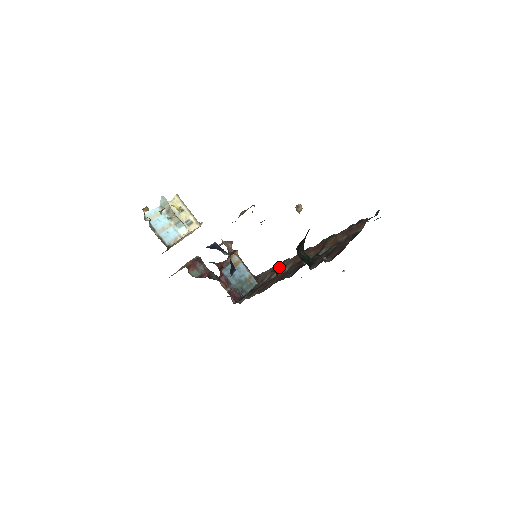
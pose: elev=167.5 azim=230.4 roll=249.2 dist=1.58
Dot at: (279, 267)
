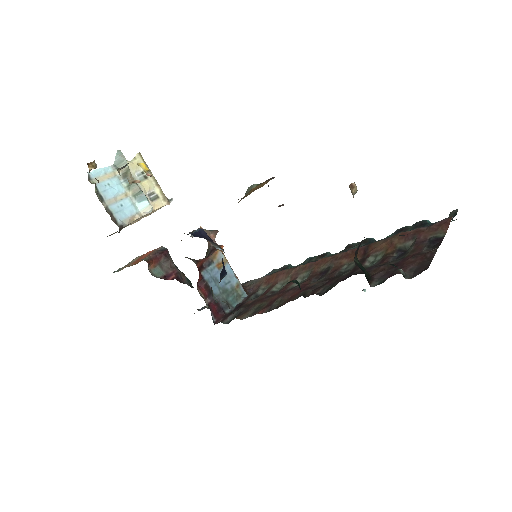
Dot at: (282, 275)
